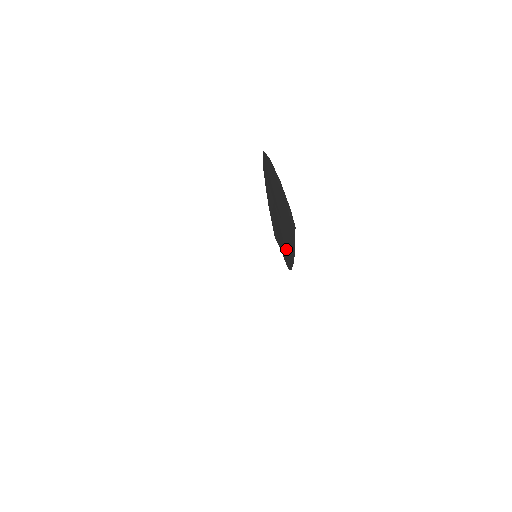
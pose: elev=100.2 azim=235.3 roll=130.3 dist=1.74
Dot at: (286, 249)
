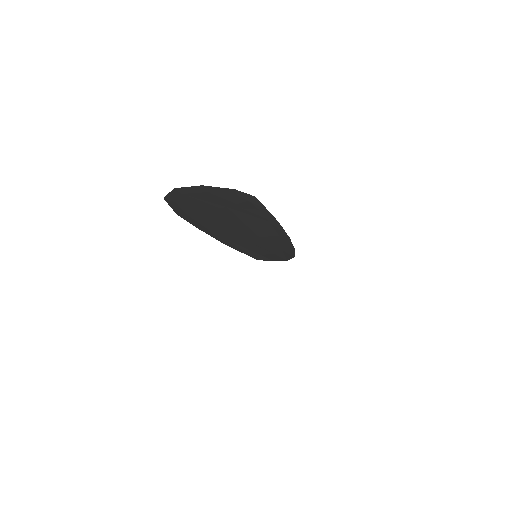
Dot at: (272, 241)
